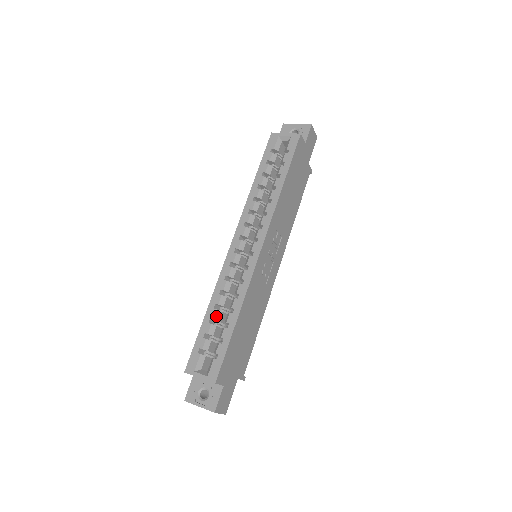
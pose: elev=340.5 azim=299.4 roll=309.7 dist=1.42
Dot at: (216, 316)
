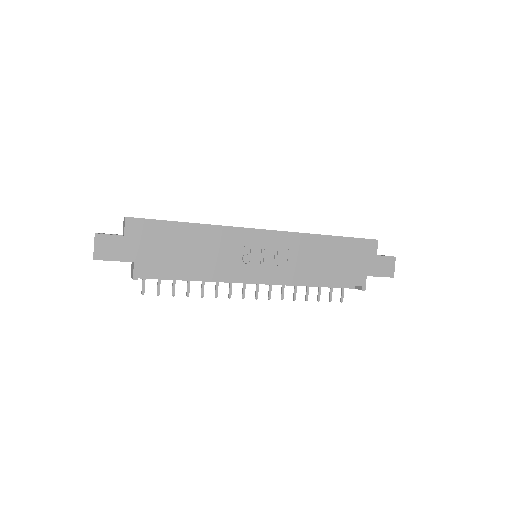
Dot at: occluded
